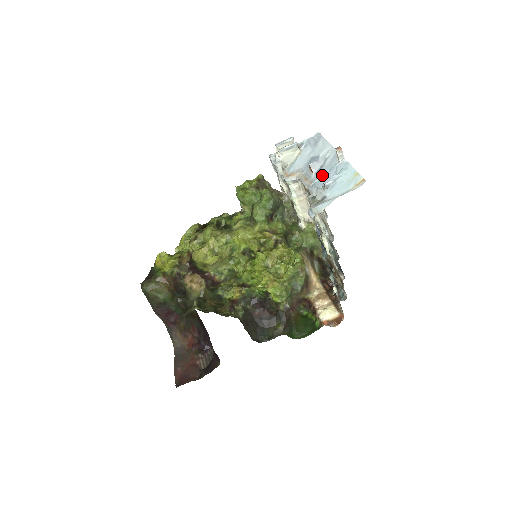
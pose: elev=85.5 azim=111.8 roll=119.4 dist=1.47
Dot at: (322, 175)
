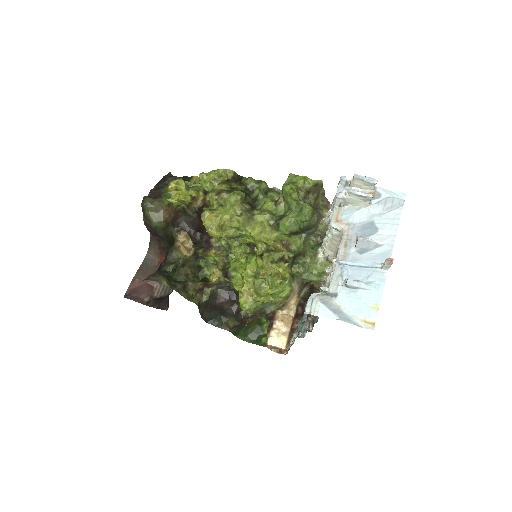
Dot at: (357, 263)
